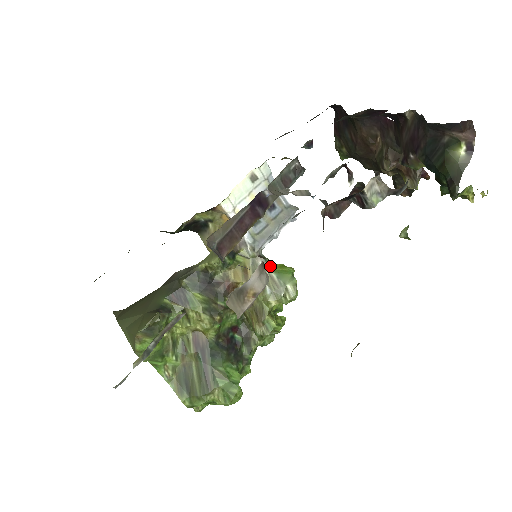
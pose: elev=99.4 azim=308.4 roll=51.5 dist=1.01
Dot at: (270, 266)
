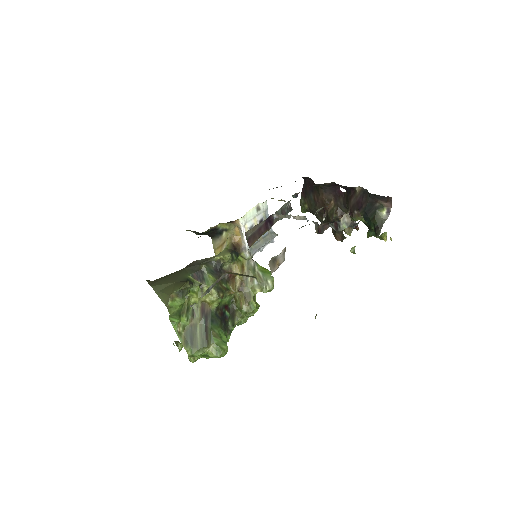
Dot at: (258, 267)
